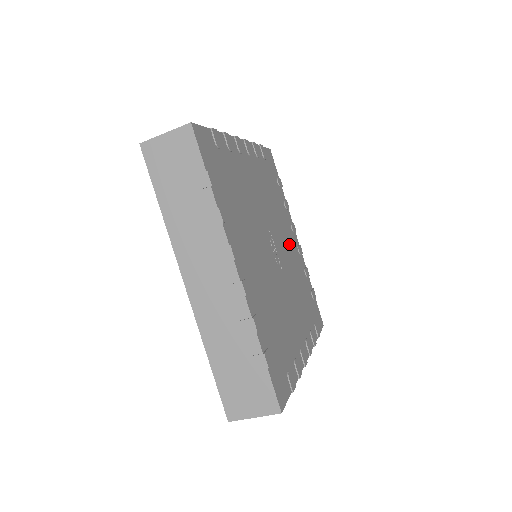
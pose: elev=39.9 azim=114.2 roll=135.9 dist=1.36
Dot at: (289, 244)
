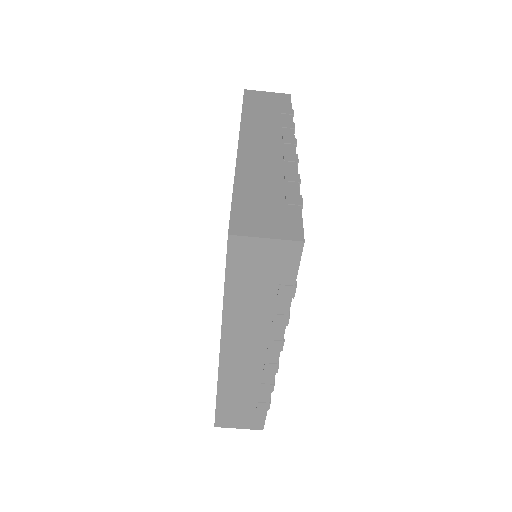
Dot at: occluded
